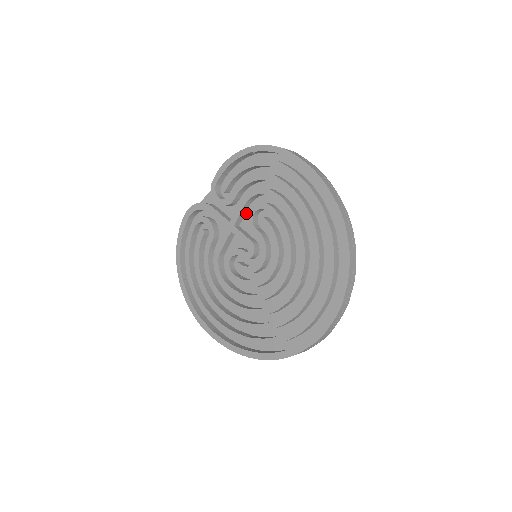
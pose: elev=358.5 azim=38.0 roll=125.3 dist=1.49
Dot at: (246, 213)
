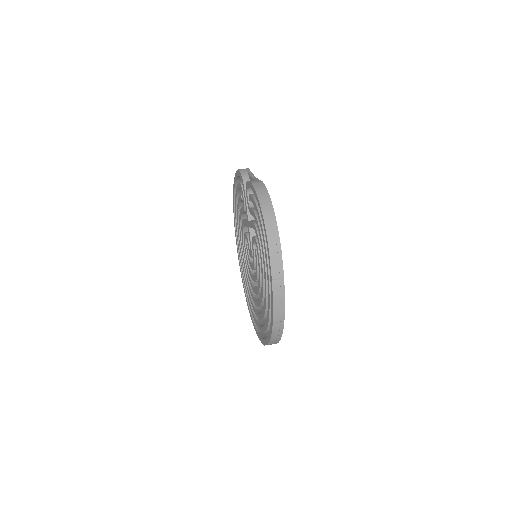
Dot at: occluded
